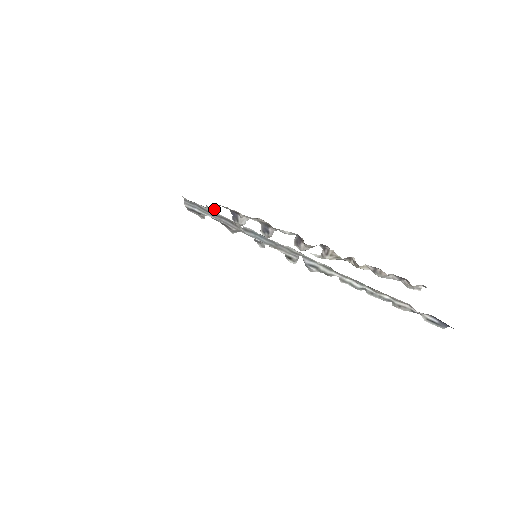
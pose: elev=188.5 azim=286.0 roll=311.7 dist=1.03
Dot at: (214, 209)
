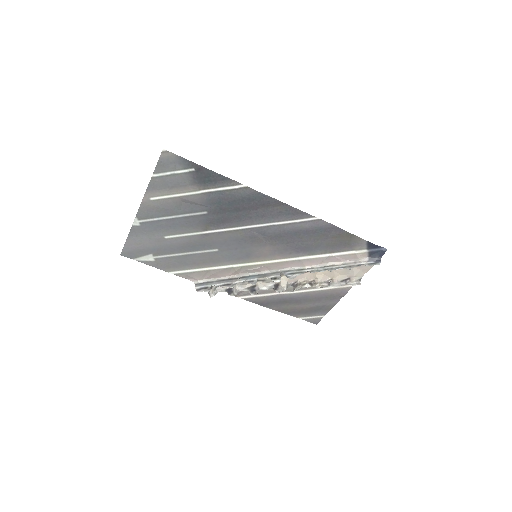
Dot at: (214, 294)
